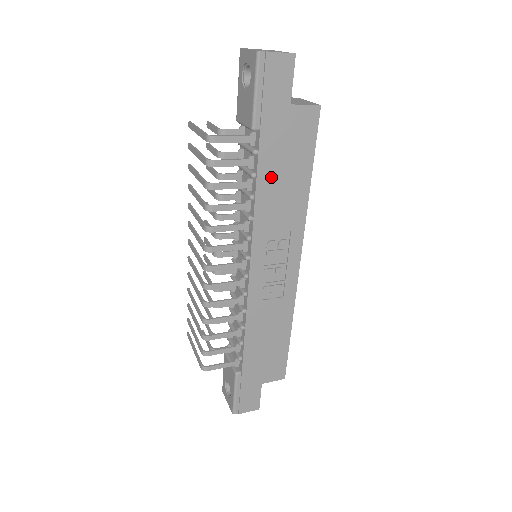
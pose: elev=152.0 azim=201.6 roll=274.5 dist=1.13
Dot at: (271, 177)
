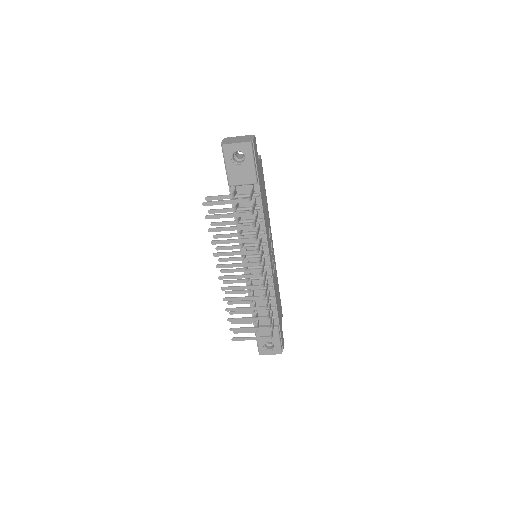
Dot at: (263, 204)
